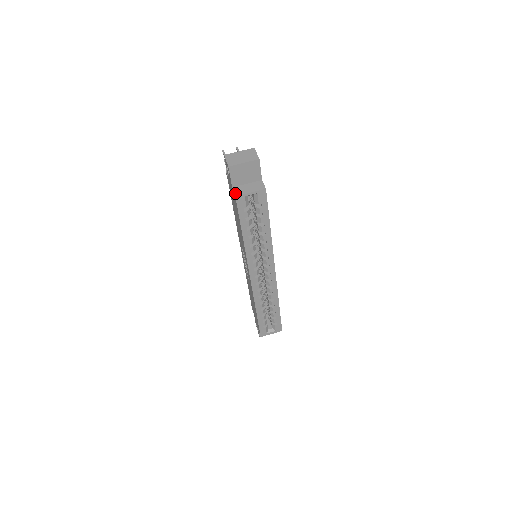
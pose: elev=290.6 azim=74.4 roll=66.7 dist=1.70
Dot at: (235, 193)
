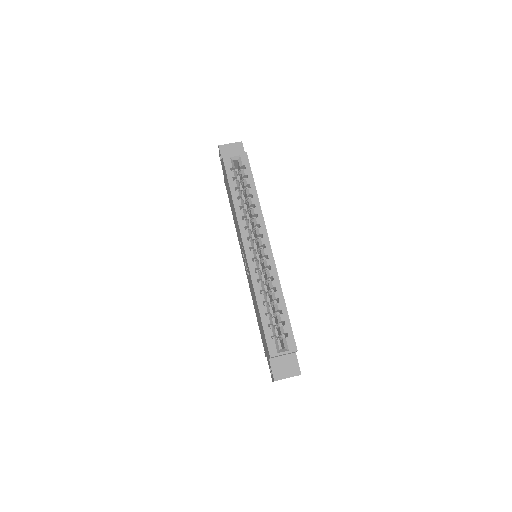
Dot at: (223, 158)
